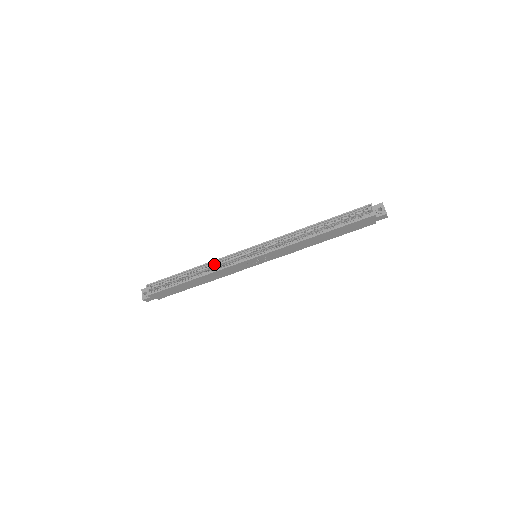
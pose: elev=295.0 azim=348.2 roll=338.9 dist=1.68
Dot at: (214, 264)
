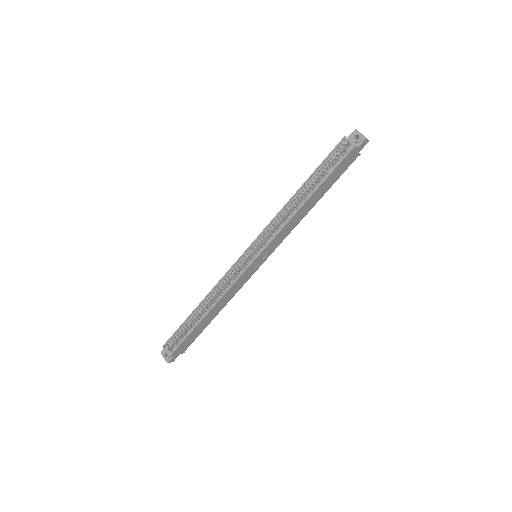
Dot at: (218, 288)
